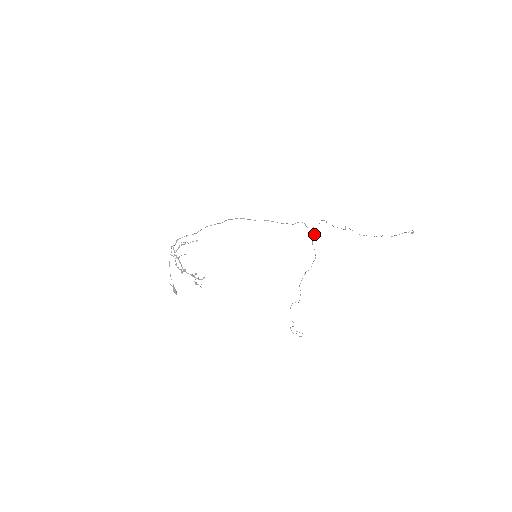
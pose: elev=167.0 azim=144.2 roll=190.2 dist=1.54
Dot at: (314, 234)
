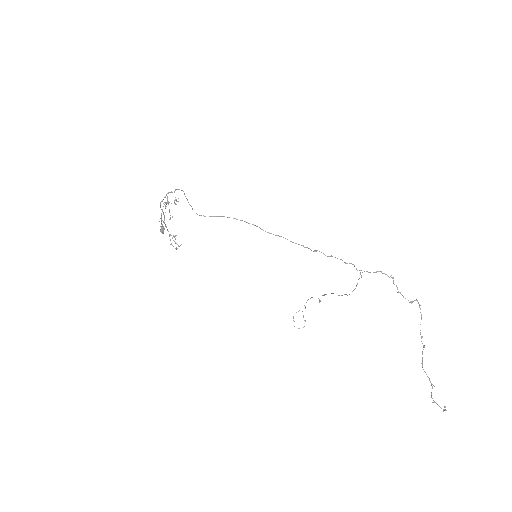
Dot at: occluded
